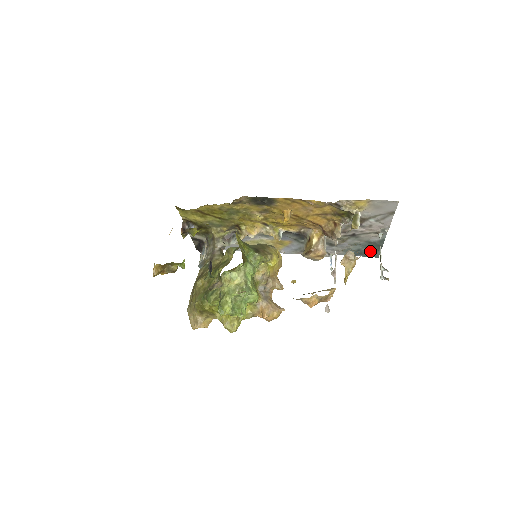
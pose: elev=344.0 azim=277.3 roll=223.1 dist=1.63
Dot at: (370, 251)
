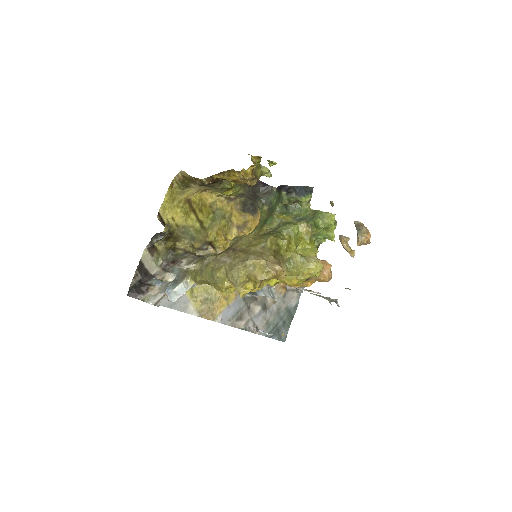
Dot at: (282, 329)
